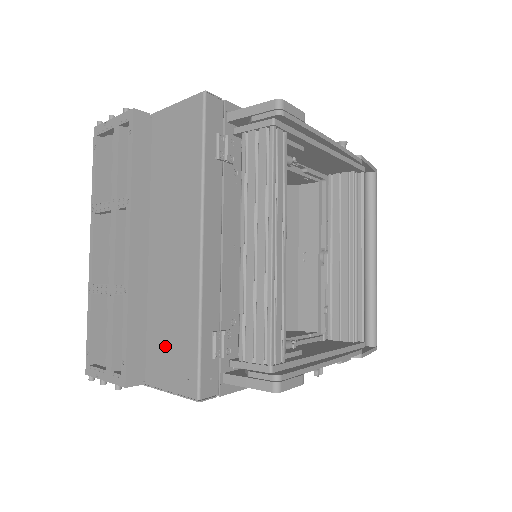
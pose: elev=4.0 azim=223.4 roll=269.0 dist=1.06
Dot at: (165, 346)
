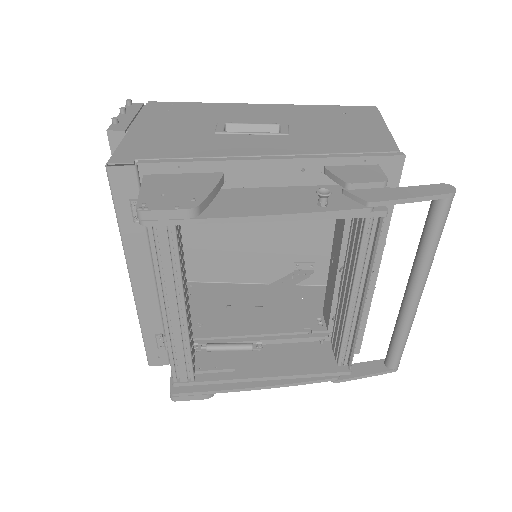
Dot at: occluded
